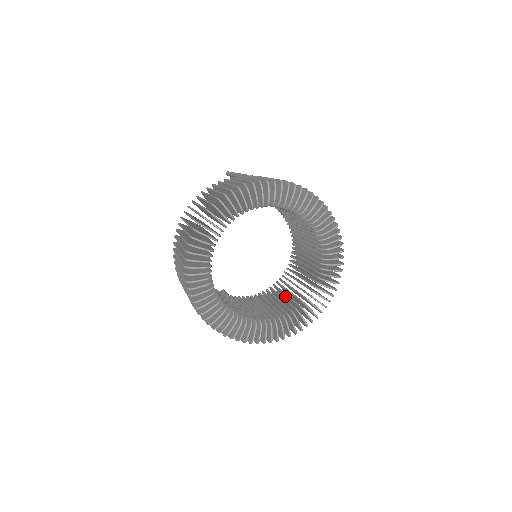
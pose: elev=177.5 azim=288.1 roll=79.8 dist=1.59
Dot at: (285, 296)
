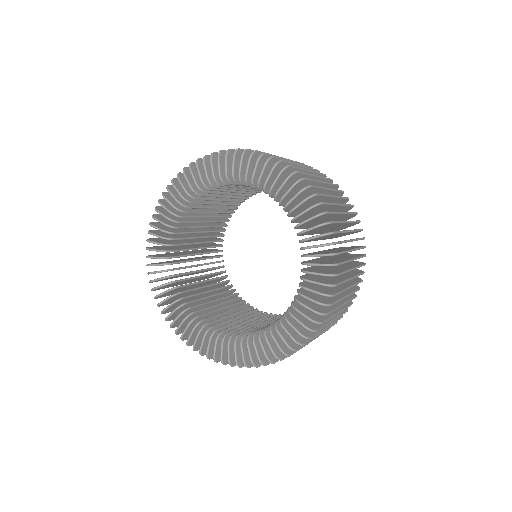
Dot at: occluded
